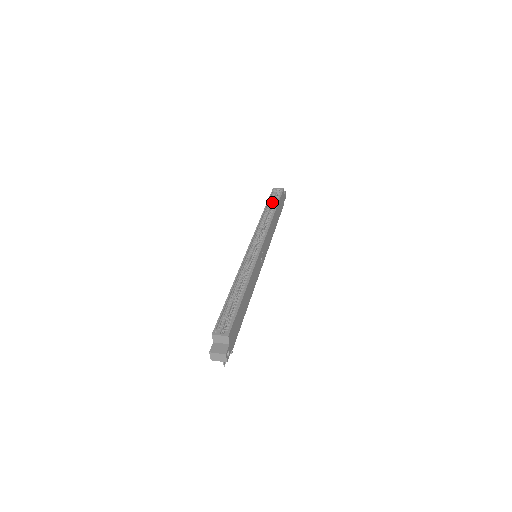
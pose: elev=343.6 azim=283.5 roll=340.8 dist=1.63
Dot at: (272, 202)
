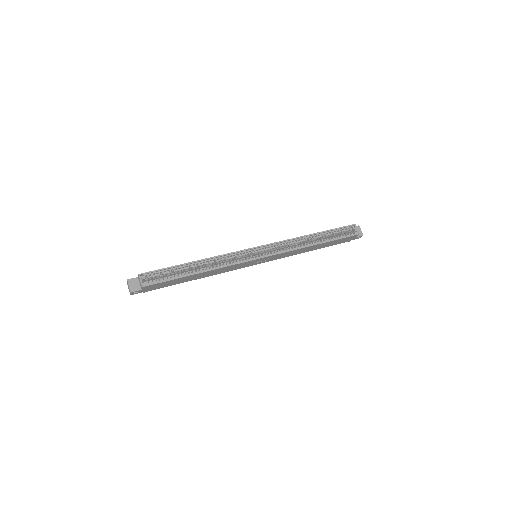
Dot at: (334, 233)
